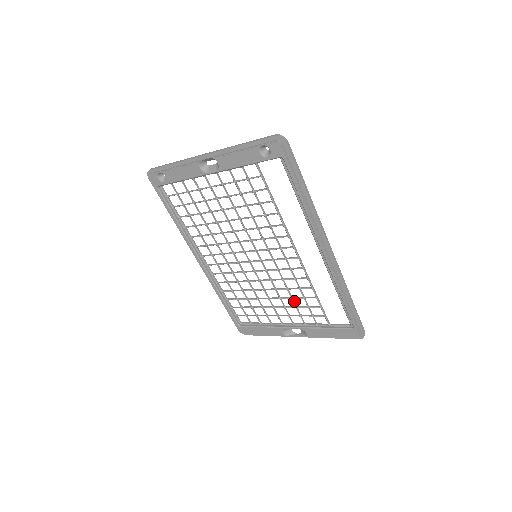
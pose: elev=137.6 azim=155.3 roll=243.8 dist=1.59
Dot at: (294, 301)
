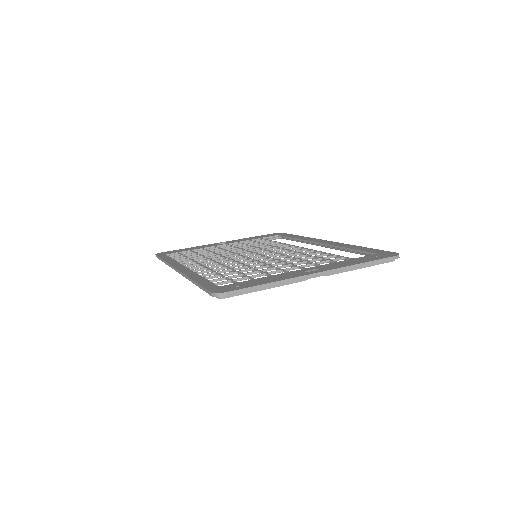
Dot at: occluded
